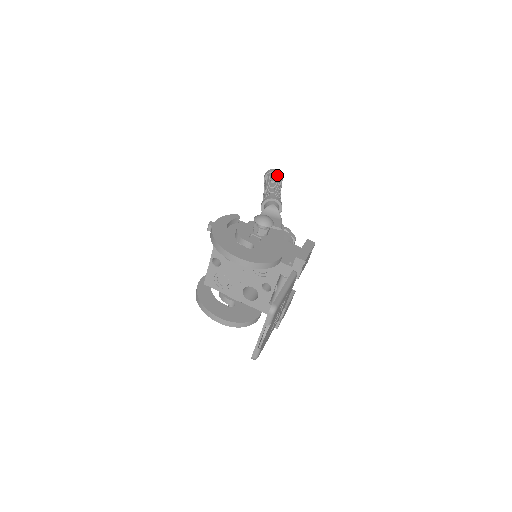
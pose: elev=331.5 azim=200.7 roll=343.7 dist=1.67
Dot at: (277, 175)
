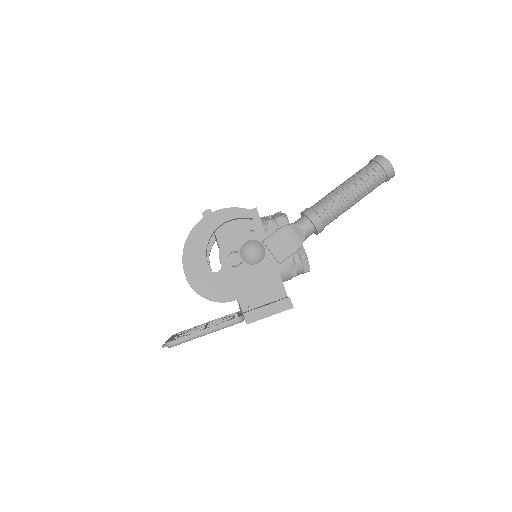
Dot at: (378, 174)
